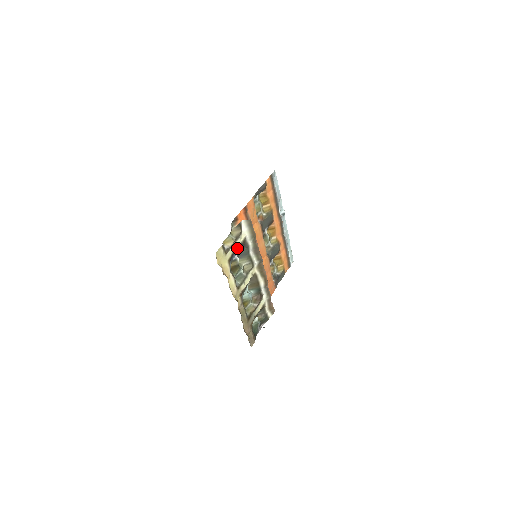
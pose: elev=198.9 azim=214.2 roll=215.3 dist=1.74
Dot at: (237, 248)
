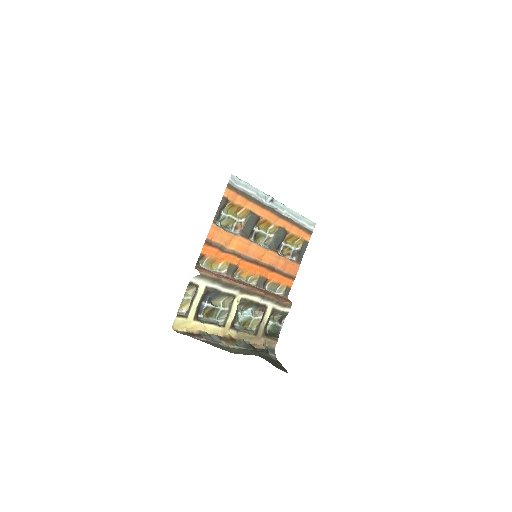
Dot at: (201, 300)
